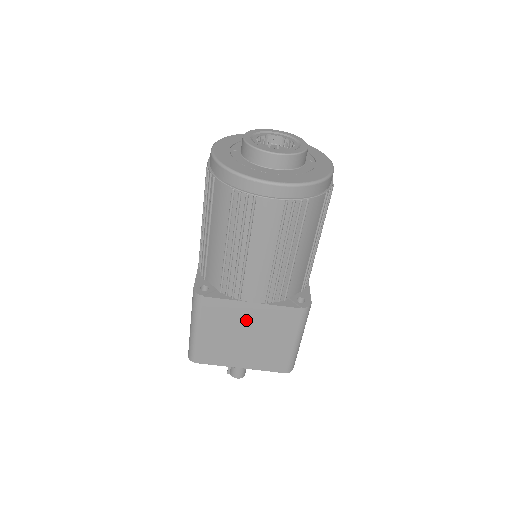
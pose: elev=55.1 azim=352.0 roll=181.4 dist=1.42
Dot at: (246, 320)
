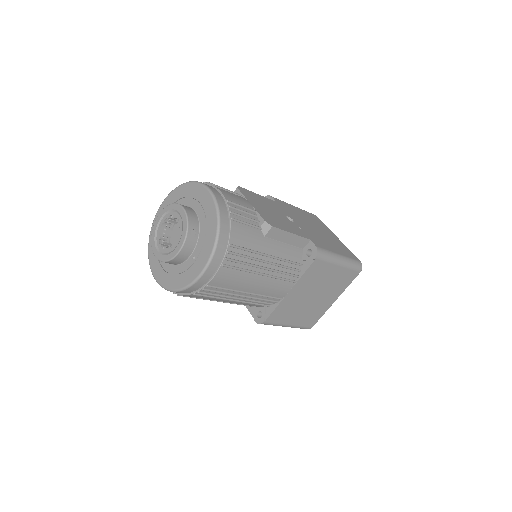
Dot at: occluded
